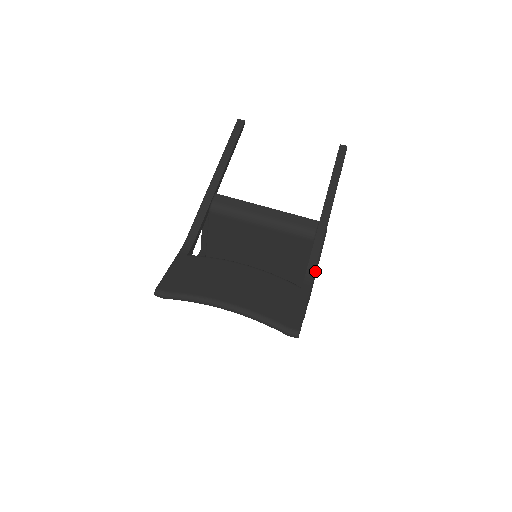
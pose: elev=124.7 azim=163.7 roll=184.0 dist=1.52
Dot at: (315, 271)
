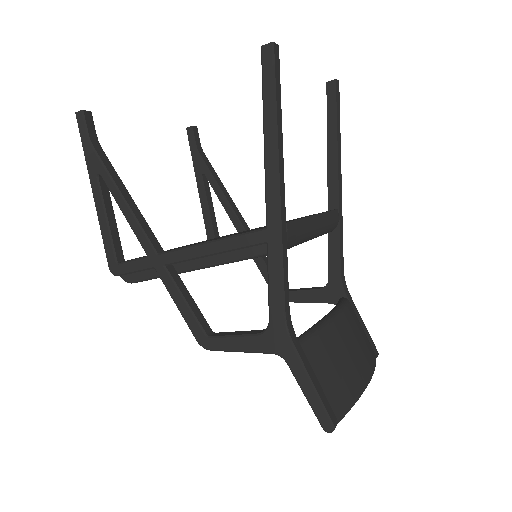
Dot at: (343, 271)
